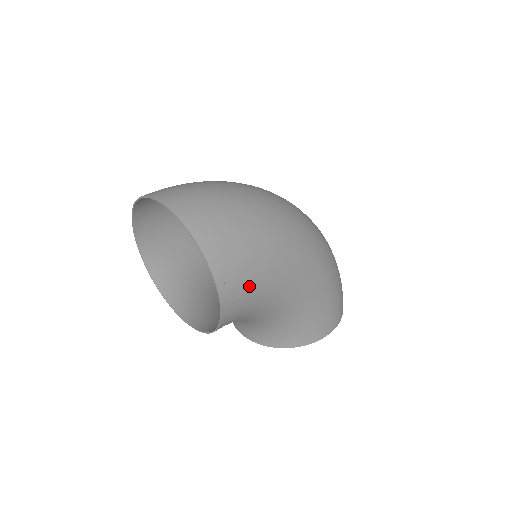
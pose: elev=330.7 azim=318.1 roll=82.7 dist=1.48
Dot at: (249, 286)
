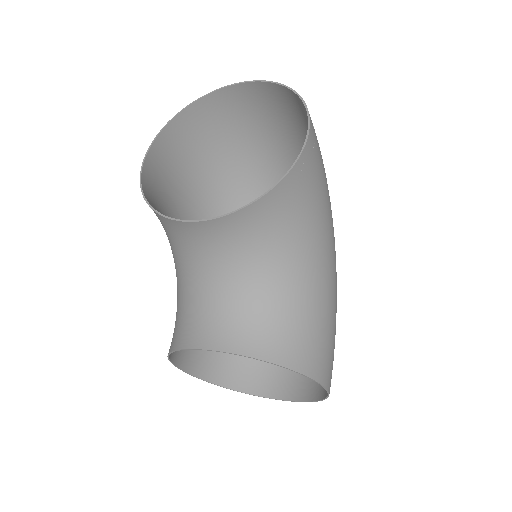
Dot at: (319, 170)
